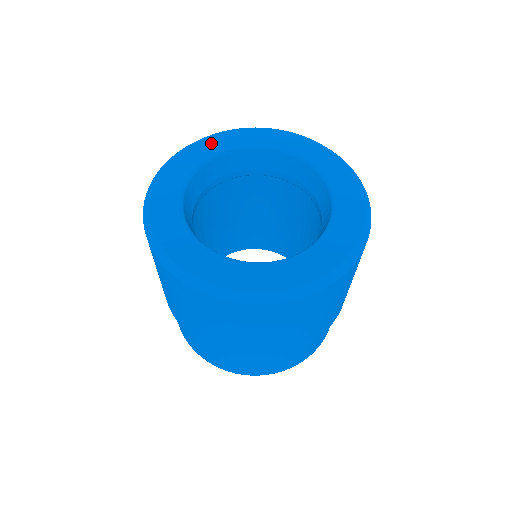
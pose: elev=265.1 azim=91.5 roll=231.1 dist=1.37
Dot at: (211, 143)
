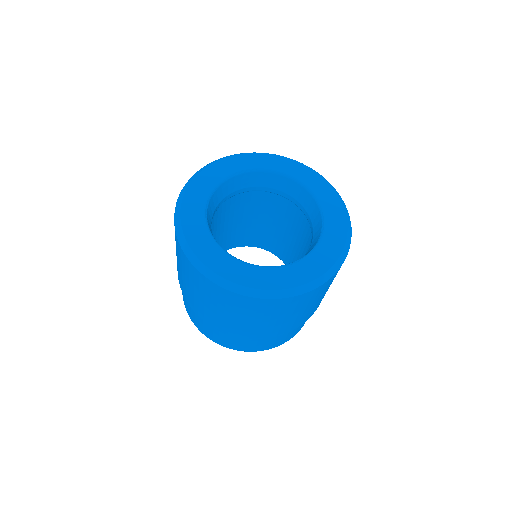
Dot at: (191, 205)
